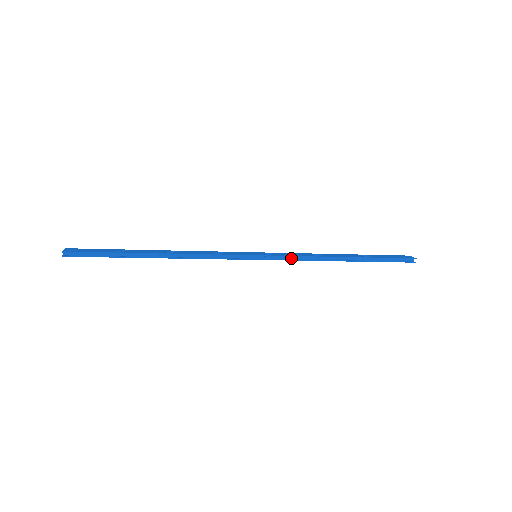
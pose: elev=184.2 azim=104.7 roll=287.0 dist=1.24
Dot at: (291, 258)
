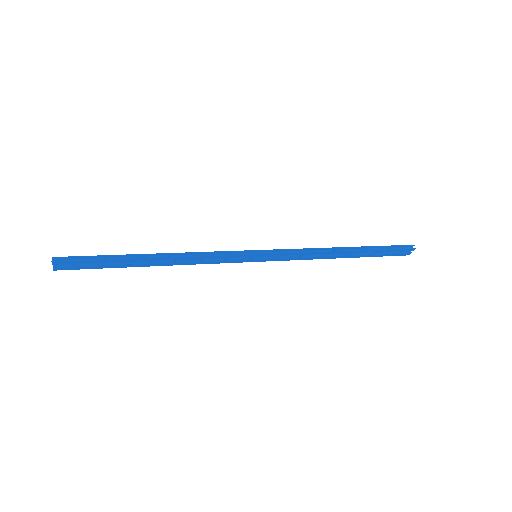
Dot at: (292, 254)
